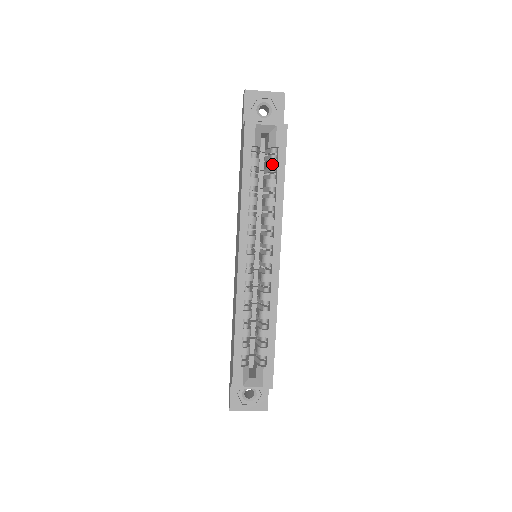
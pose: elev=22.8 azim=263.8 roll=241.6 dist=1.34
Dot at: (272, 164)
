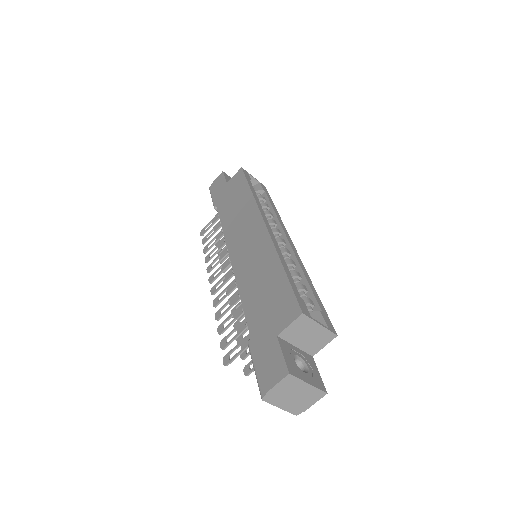
Dot at: (263, 197)
